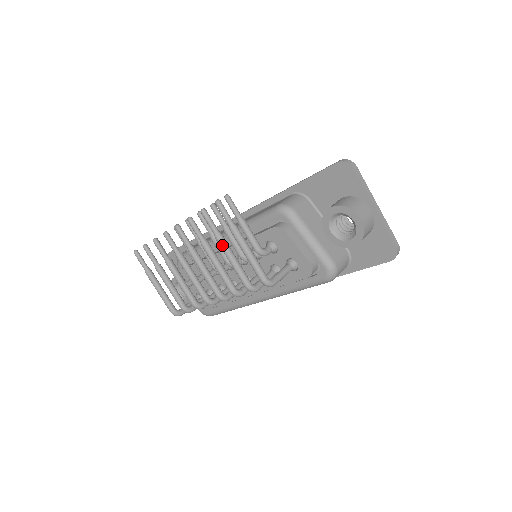
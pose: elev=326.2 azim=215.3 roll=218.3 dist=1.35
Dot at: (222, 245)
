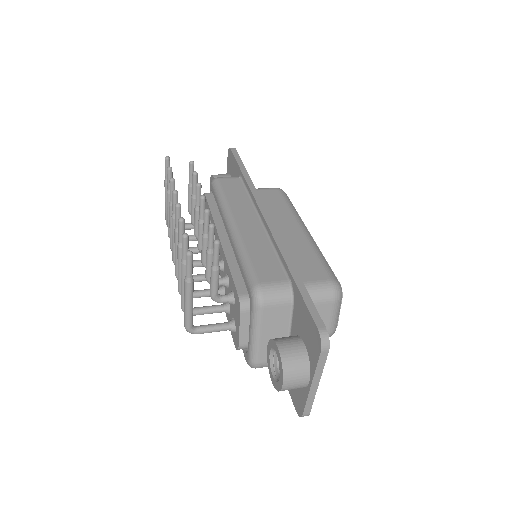
Dot at: (181, 271)
